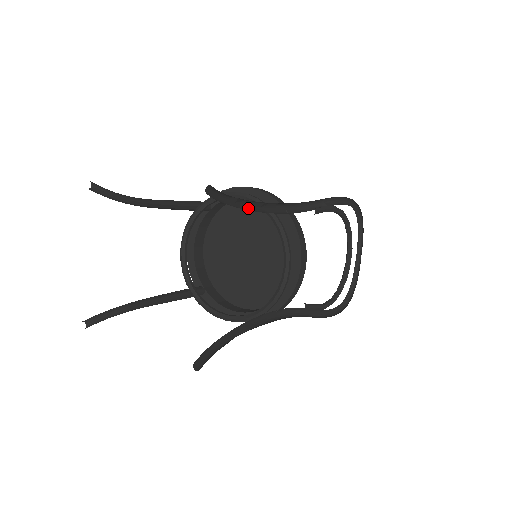
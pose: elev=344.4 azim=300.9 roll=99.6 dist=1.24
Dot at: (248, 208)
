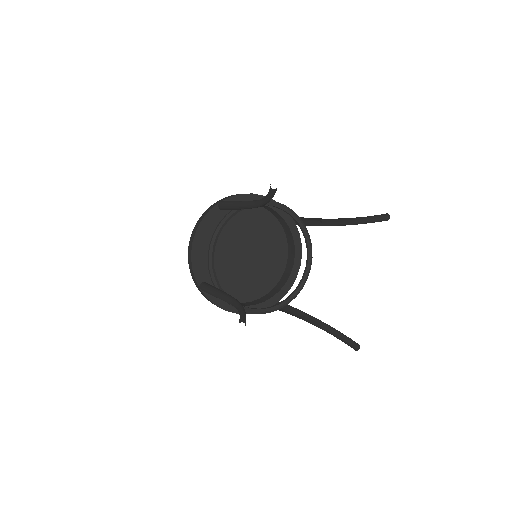
Dot at: occluded
